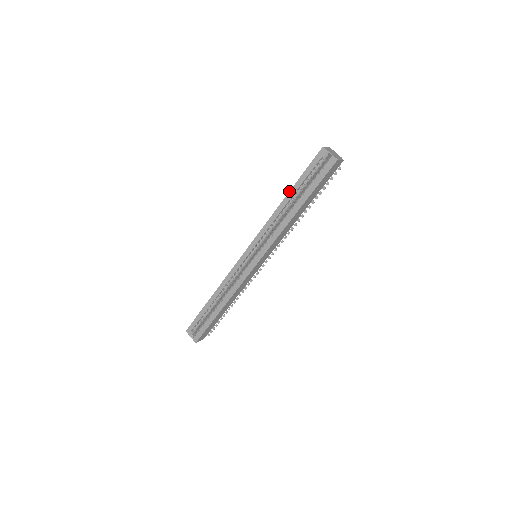
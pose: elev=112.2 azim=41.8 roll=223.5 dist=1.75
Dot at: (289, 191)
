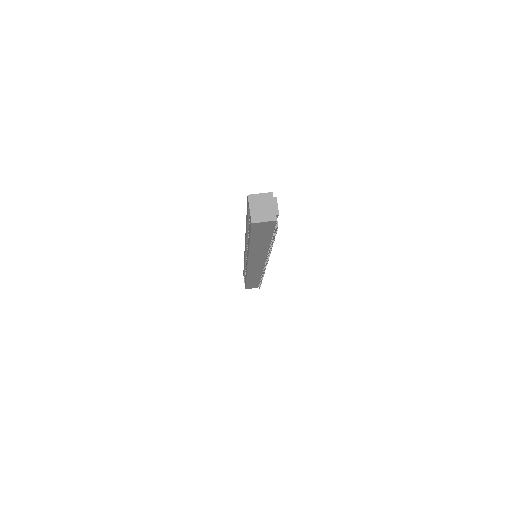
Dot at: (246, 220)
